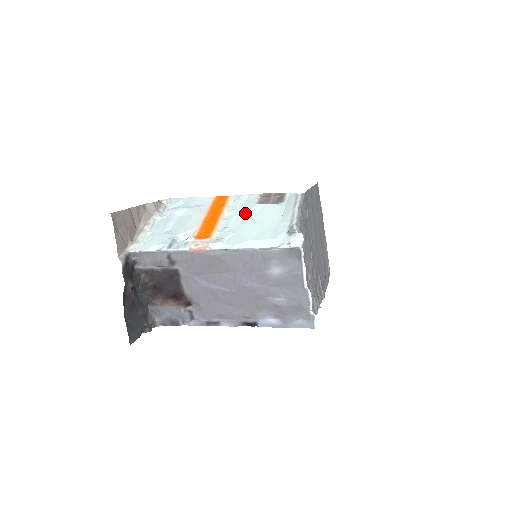
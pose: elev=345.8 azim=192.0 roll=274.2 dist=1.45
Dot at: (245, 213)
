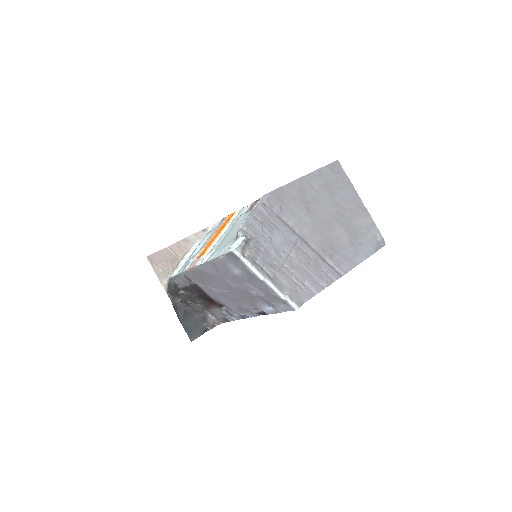
Dot at: (233, 225)
